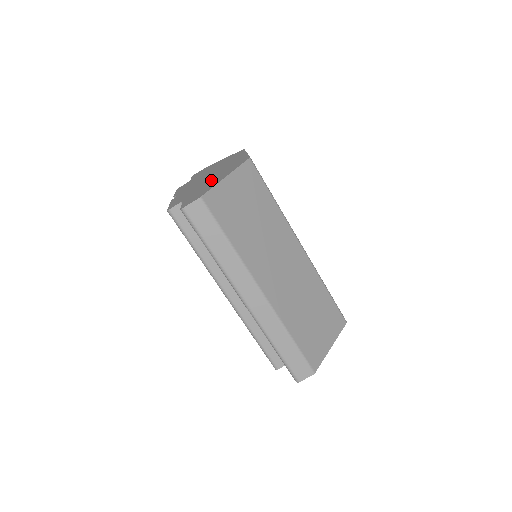
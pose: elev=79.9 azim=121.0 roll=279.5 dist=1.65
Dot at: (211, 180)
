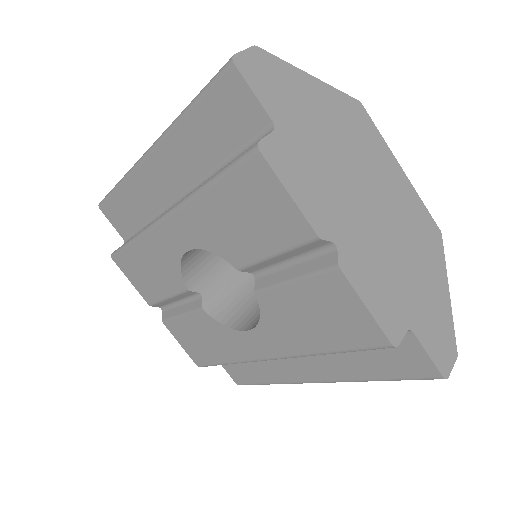
Dot at: occluded
